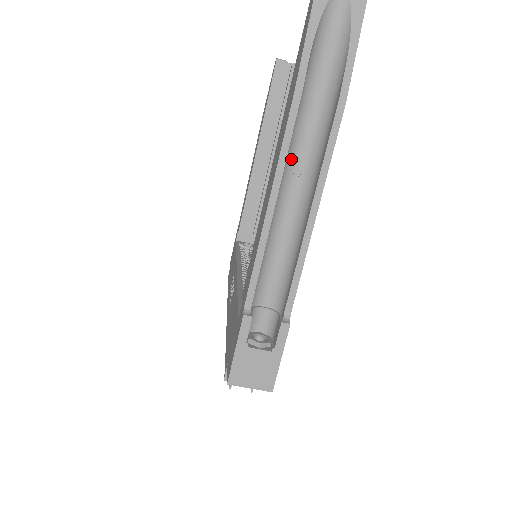
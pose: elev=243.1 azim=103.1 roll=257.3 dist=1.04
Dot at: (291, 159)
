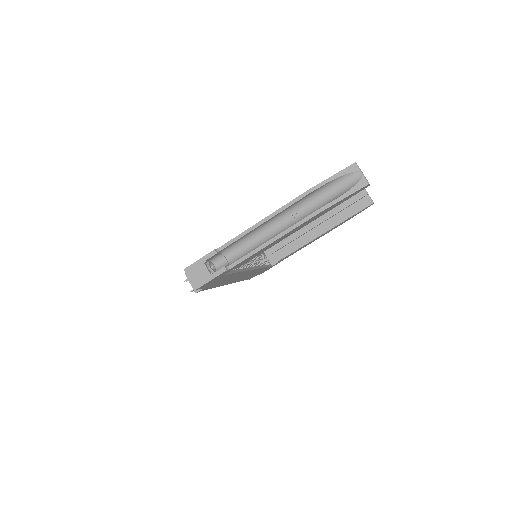
Dot at: (288, 214)
